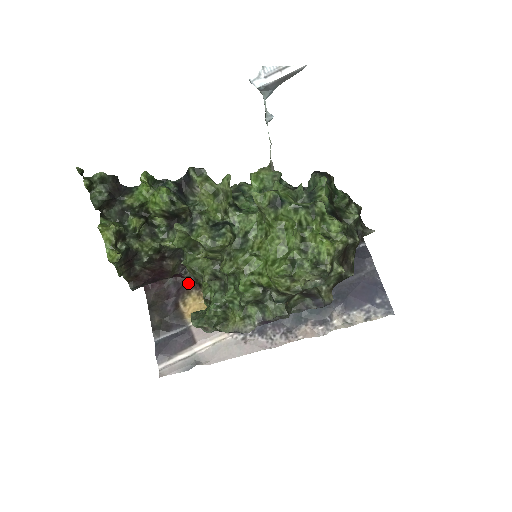
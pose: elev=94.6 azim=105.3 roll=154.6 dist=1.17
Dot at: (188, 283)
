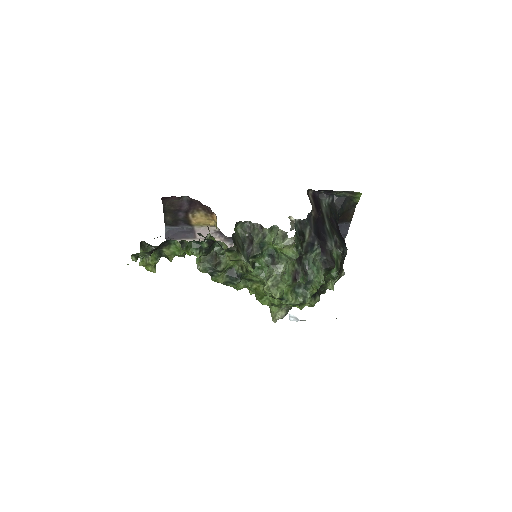
Dot at: (199, 205)
